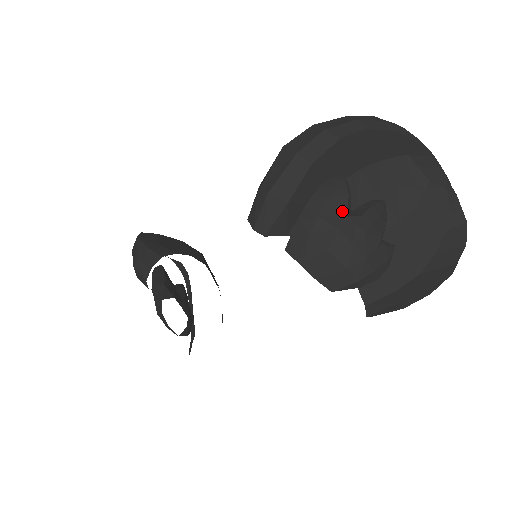
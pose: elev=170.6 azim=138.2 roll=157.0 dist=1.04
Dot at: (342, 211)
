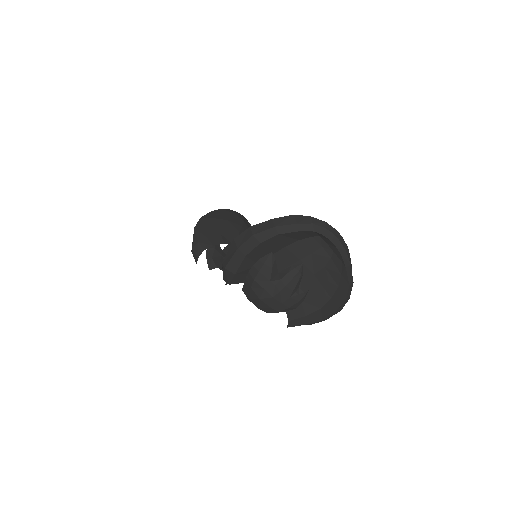
Dot at: (268, 278)
